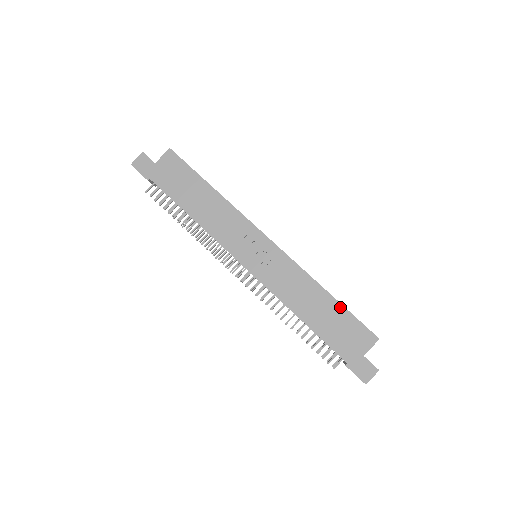
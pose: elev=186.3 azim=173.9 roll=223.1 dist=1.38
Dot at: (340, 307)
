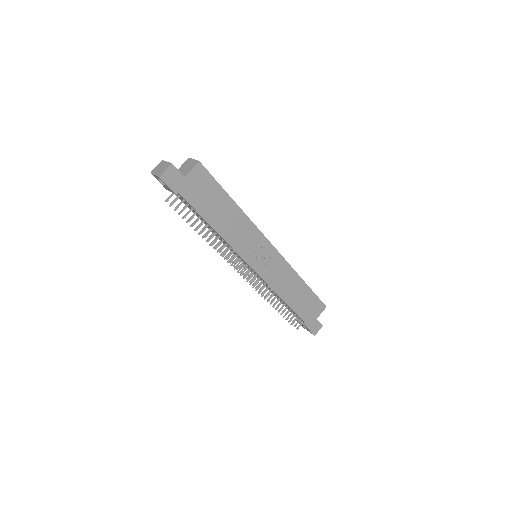
Dot at: (309, 290)
